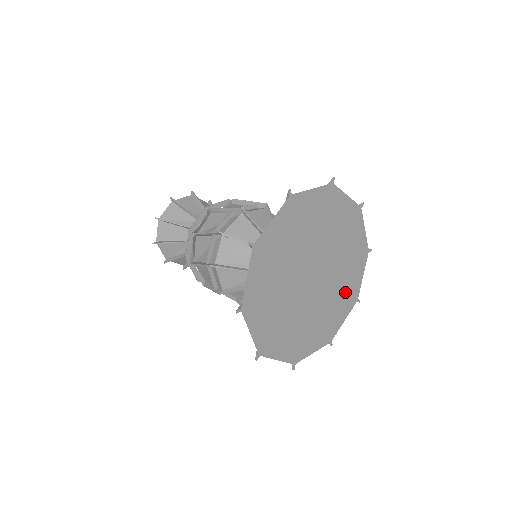
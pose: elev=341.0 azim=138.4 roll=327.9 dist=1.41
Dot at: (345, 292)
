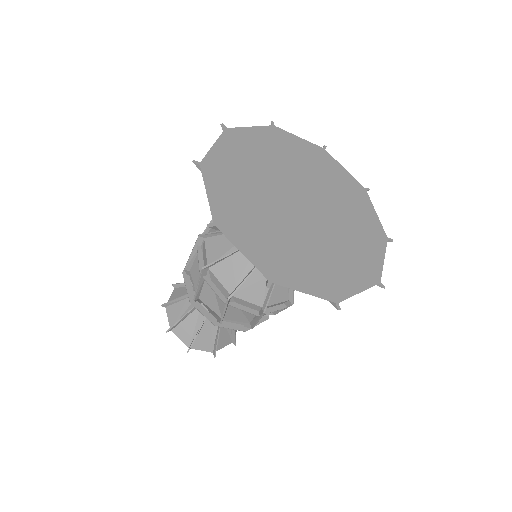
Dot at: (326, 270)
